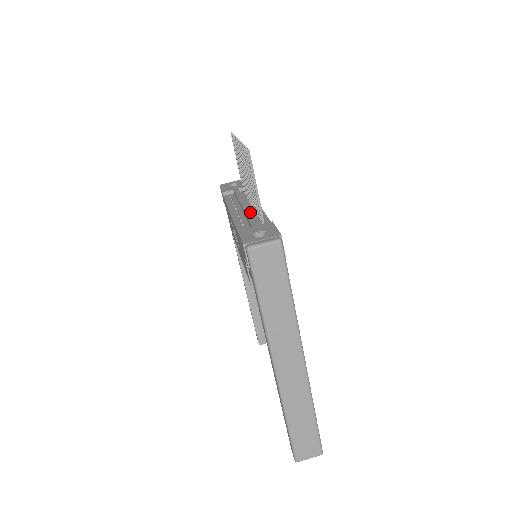
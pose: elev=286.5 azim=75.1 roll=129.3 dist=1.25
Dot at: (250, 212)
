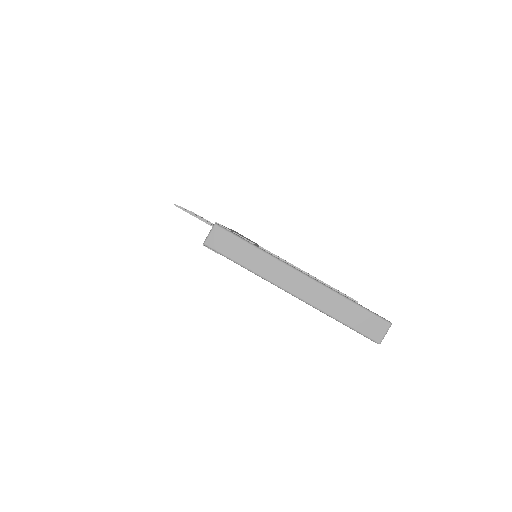
Dot at: occluded
